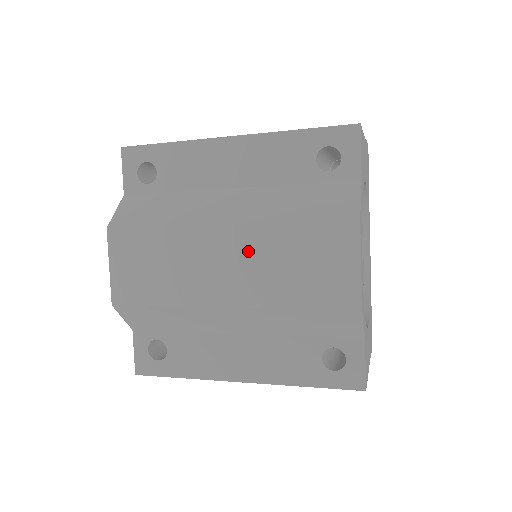
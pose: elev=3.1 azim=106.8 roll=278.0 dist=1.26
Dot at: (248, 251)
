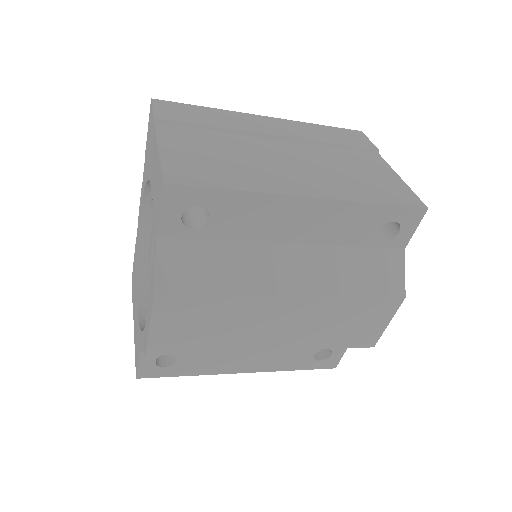
Dot at: (308, 316)
